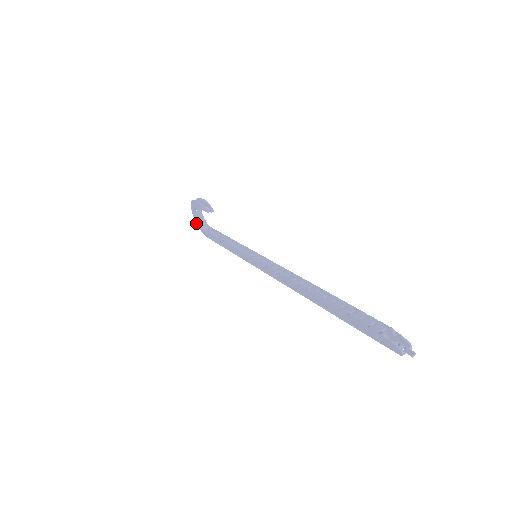
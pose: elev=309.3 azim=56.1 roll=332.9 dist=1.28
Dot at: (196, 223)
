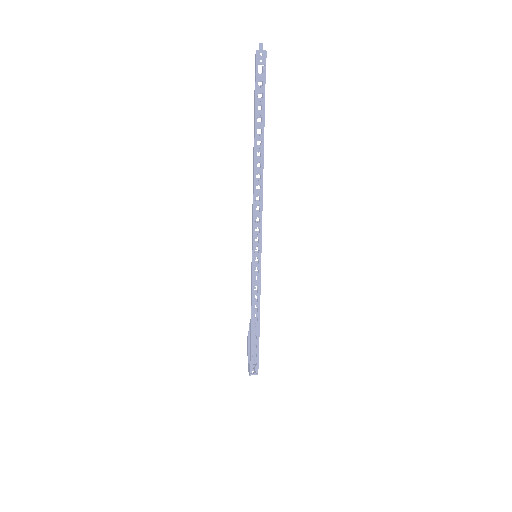
Dot at: occluded
